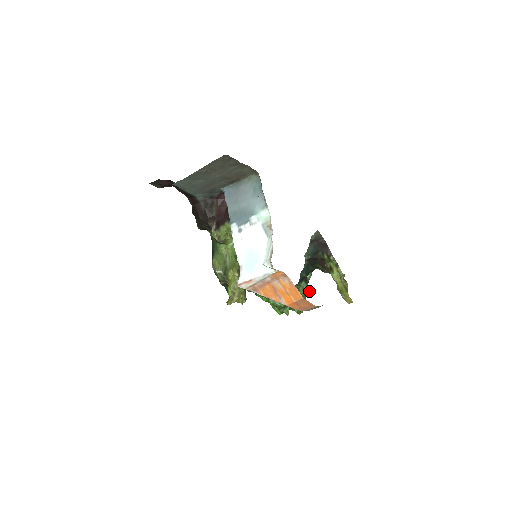
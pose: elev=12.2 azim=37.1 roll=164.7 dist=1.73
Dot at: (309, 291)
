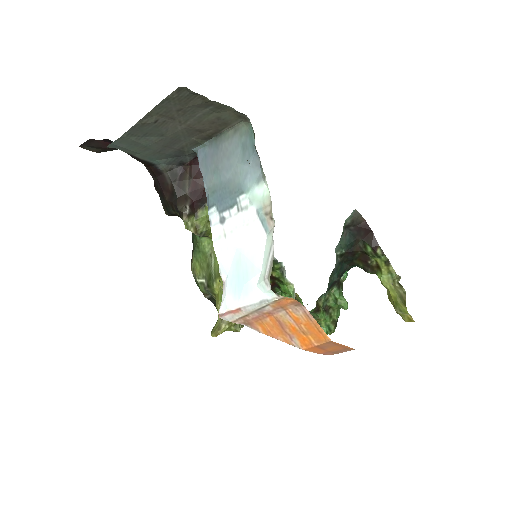
Dot at: (344, 301)
